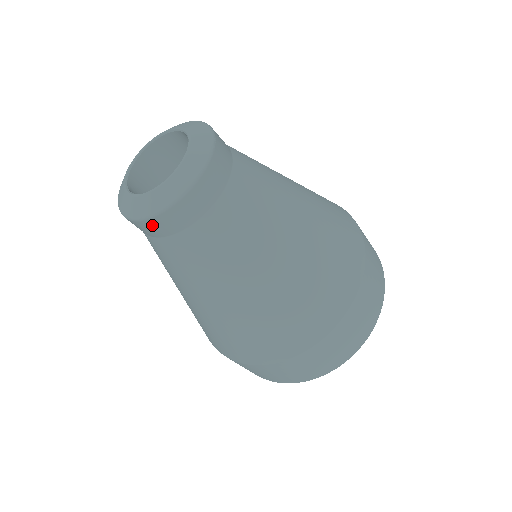
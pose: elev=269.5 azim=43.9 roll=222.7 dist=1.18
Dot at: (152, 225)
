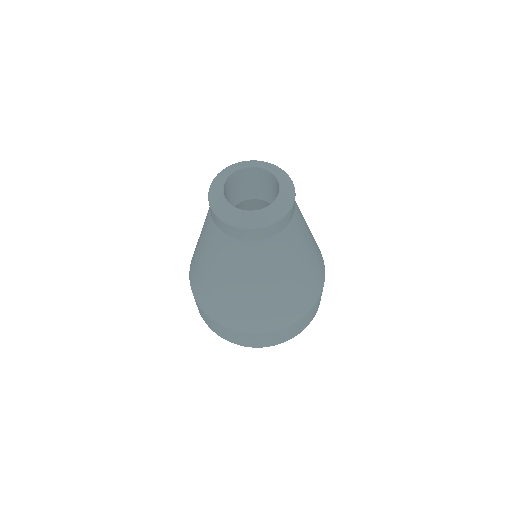
Dot at: (220, 222)
